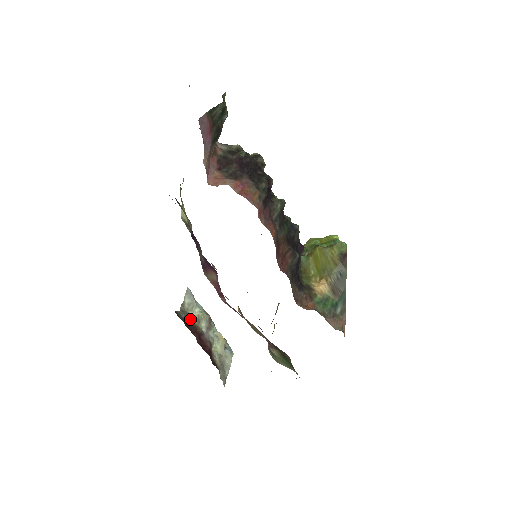
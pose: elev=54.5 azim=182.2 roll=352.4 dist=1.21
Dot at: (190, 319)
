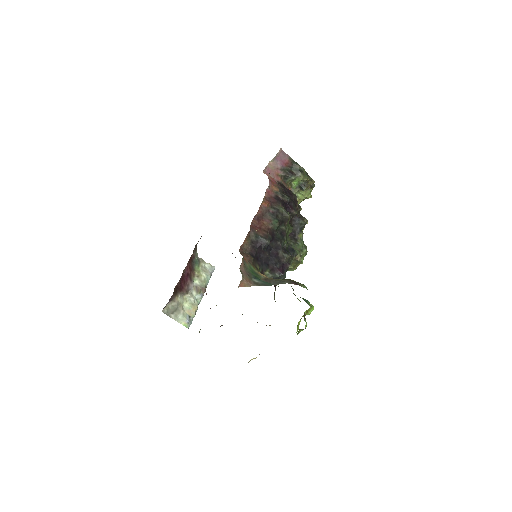
Dot at: (197, 266)
